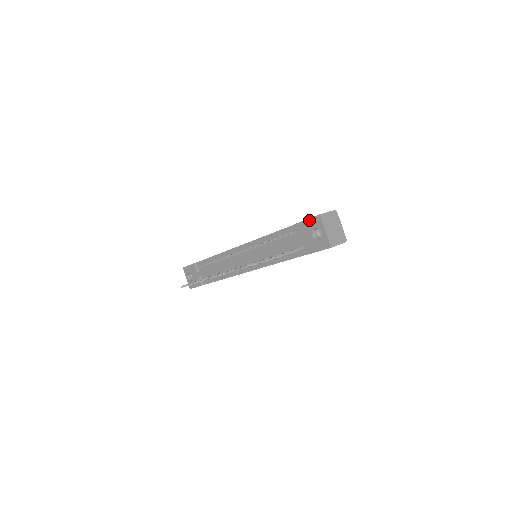
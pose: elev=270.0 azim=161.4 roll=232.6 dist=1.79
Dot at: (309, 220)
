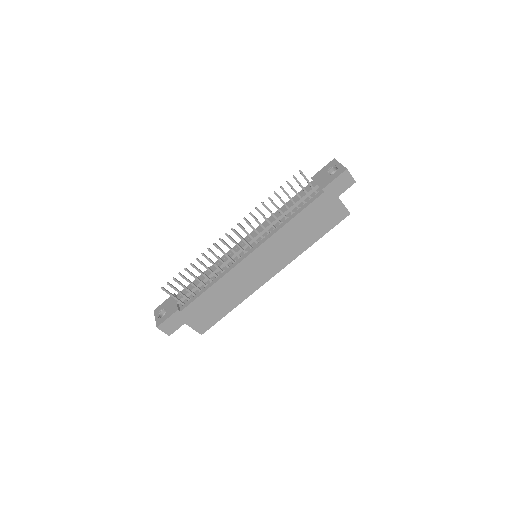
Dot at: (324, 167)
